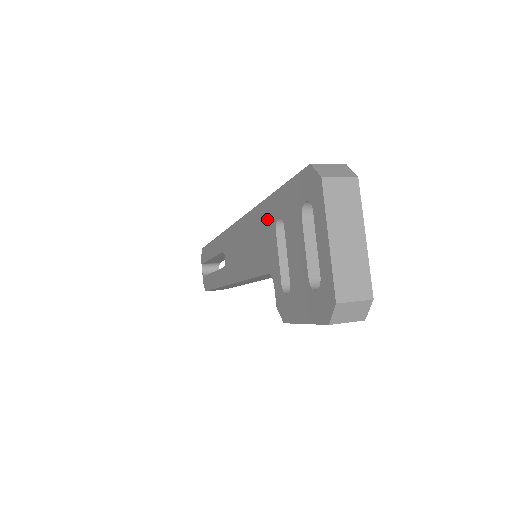
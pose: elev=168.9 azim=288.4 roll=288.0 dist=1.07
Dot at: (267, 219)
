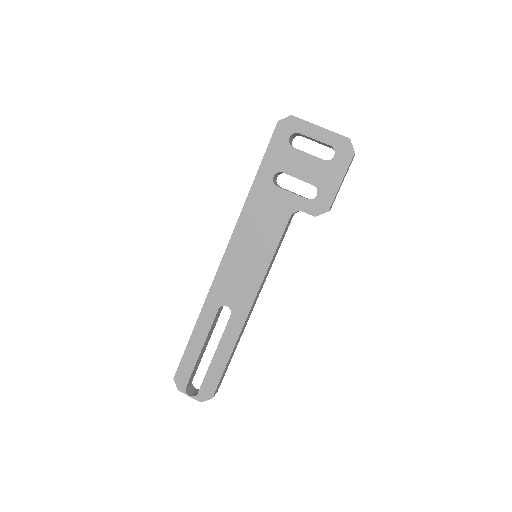
Dot at: (262, 194)
